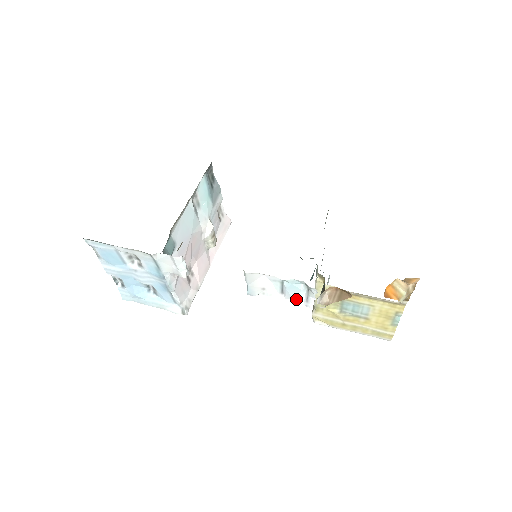
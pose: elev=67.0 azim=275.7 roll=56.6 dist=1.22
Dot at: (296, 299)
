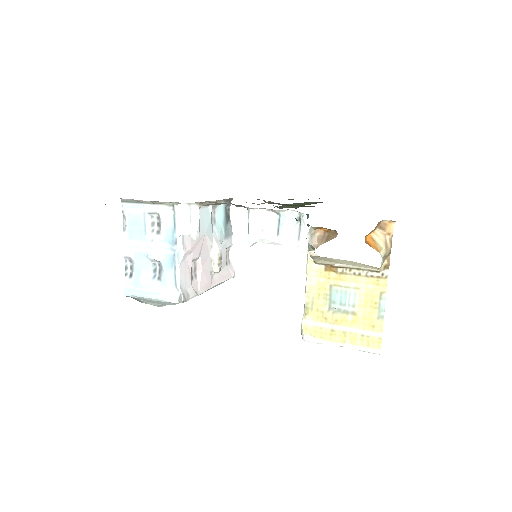
Dot at: (289, 240)
